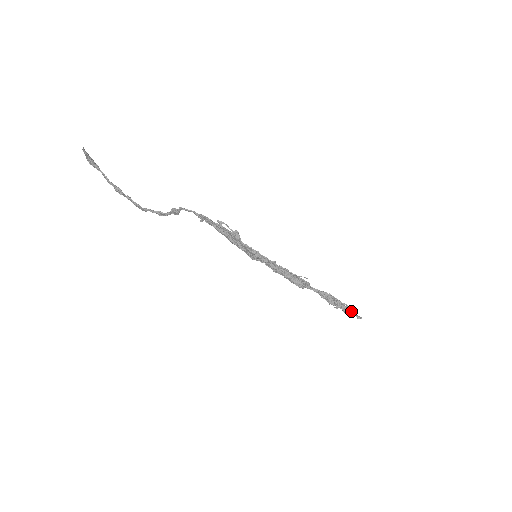
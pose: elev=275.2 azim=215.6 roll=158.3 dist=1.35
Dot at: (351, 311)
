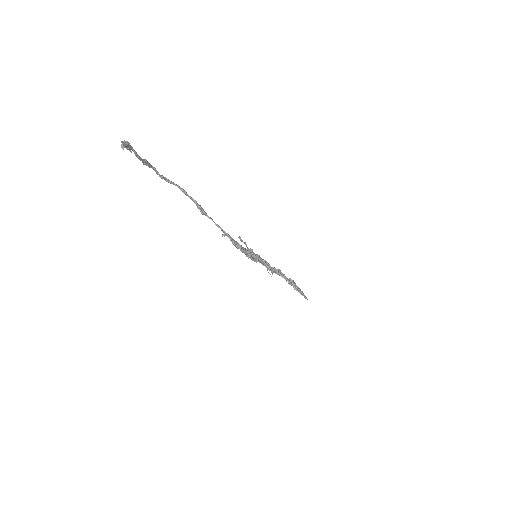
Dot at: (303, 295)
